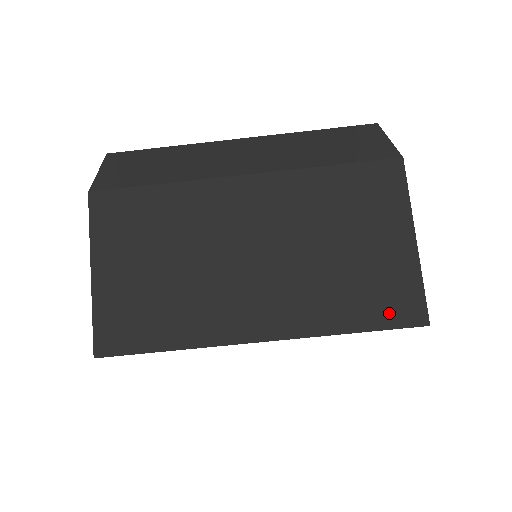
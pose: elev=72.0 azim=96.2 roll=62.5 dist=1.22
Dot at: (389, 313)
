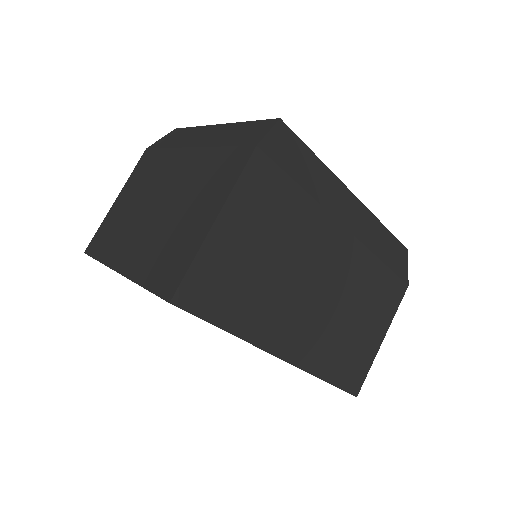
Dot at: (347, 379)
